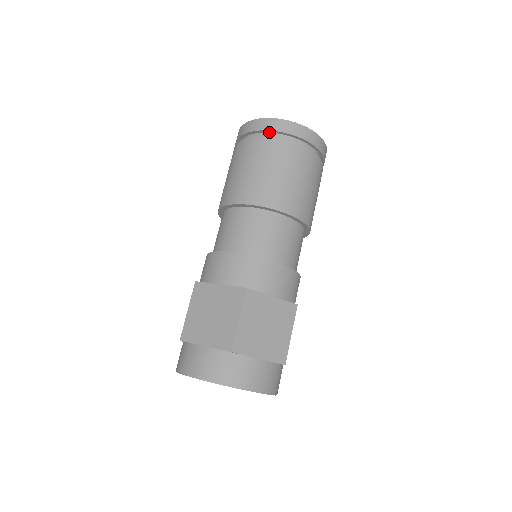
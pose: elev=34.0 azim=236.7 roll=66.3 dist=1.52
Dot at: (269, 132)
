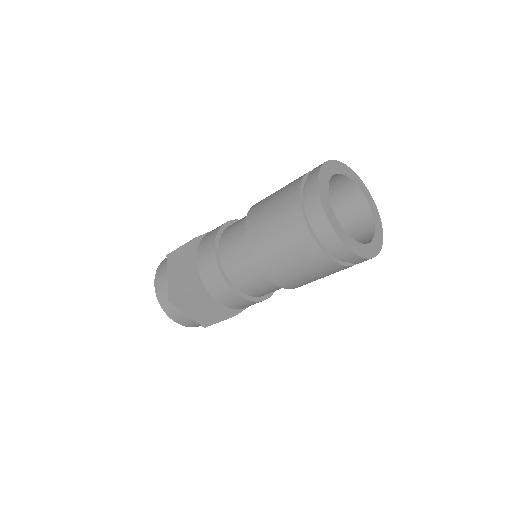
Dot at: (341, 255)
